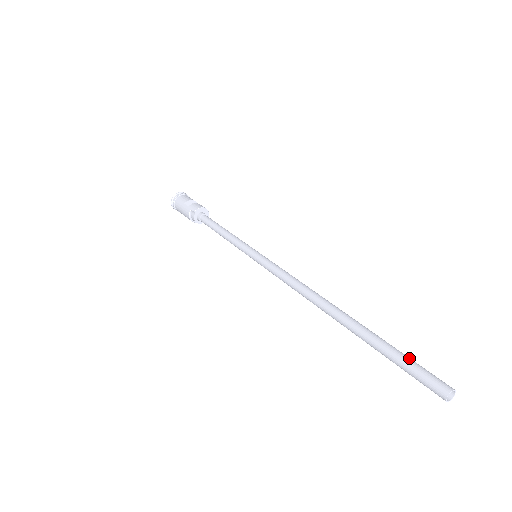
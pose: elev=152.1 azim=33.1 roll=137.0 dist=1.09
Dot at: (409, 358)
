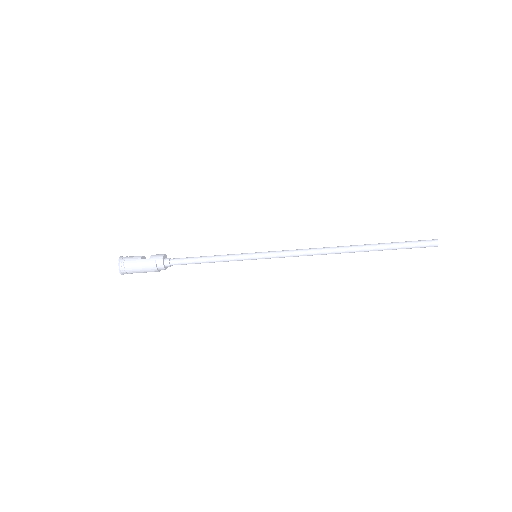
Dot at: (407, 241)
